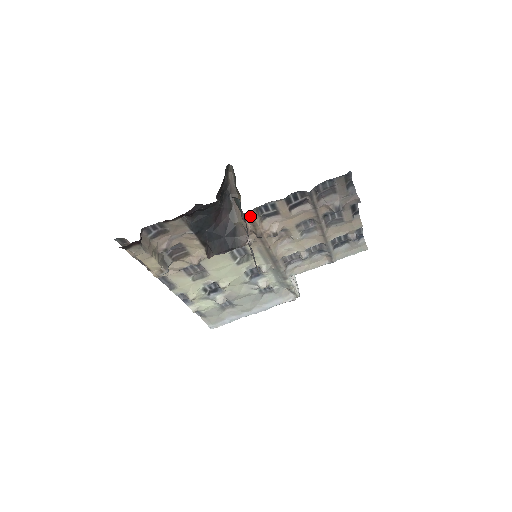
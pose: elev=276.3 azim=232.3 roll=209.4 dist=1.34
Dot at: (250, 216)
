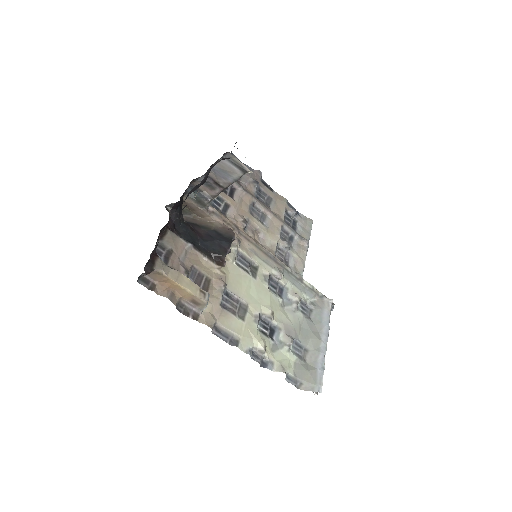
Dot at: (213, 211)
